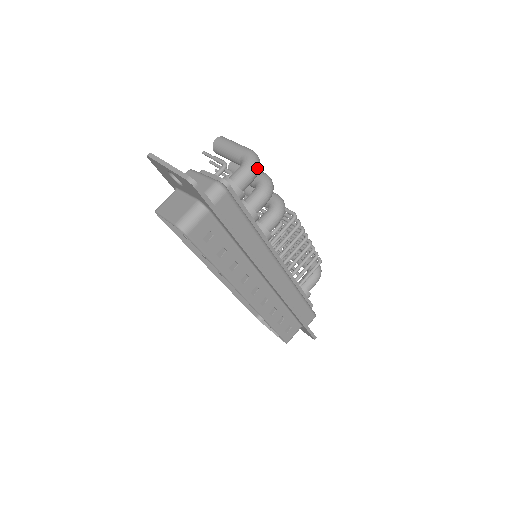
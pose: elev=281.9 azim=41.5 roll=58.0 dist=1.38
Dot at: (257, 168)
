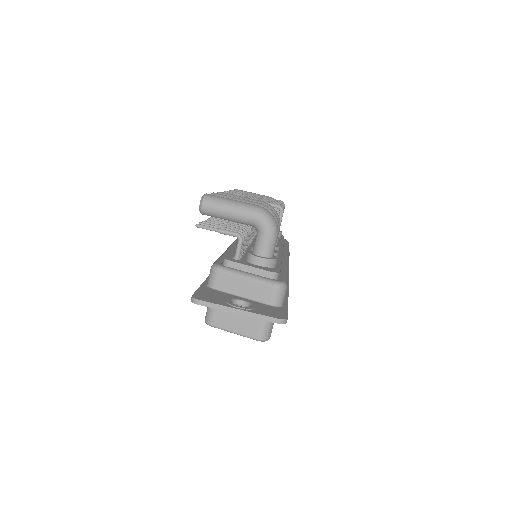
Dot at: (277, 227)
